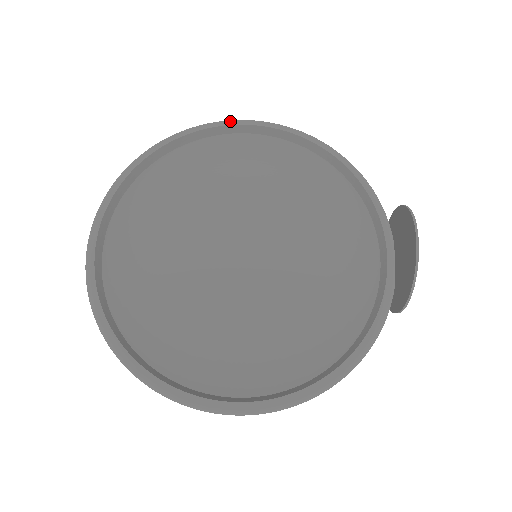
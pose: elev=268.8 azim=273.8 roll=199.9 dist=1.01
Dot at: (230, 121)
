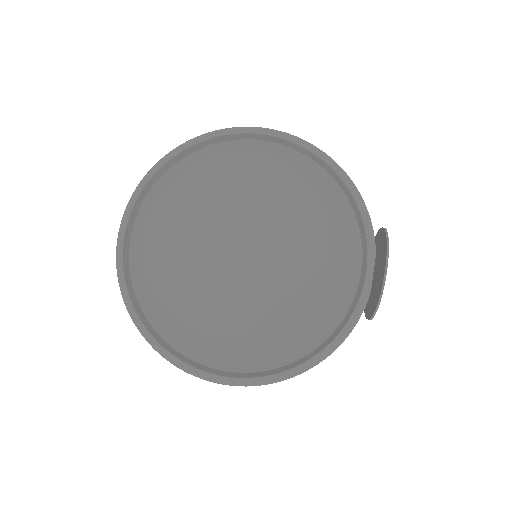
Dot at: (244, 128)
